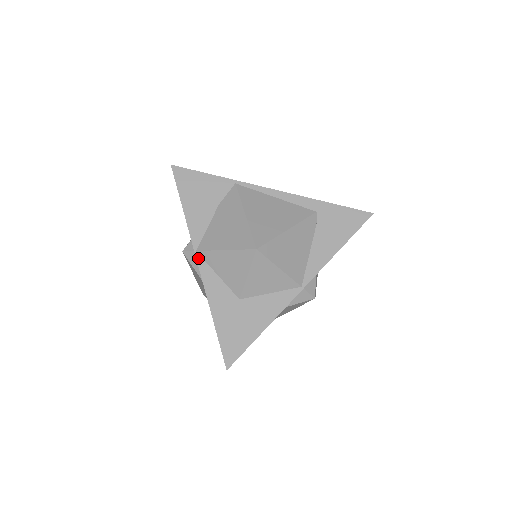
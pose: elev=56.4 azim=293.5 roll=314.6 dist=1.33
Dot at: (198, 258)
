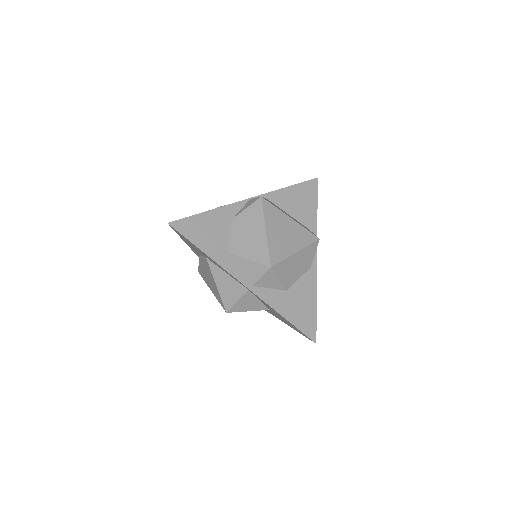
Dot at: occluded
